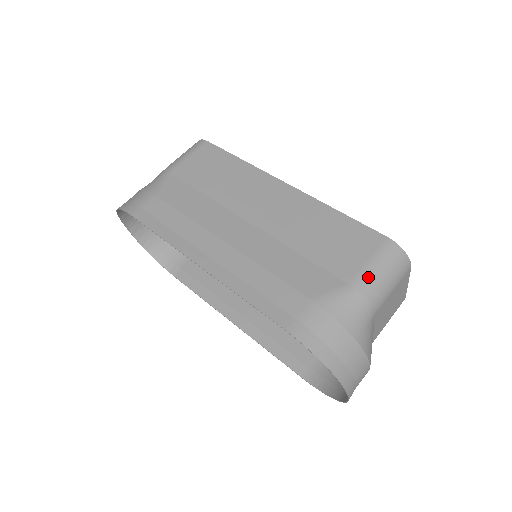
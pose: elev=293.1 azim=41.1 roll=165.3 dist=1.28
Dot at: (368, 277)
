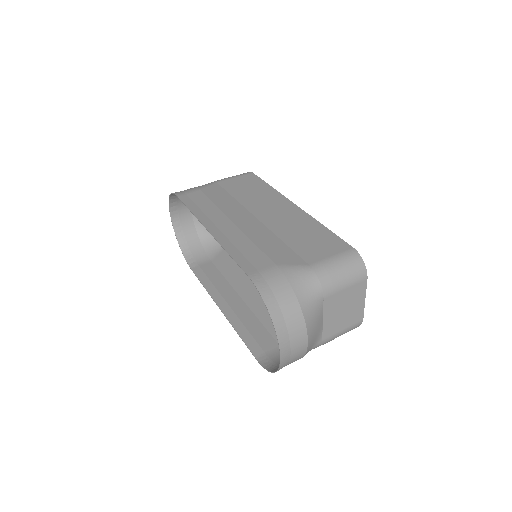
Dot at: (326, 265)
